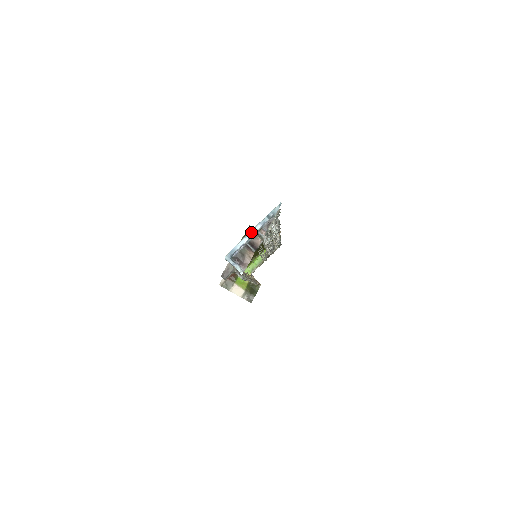
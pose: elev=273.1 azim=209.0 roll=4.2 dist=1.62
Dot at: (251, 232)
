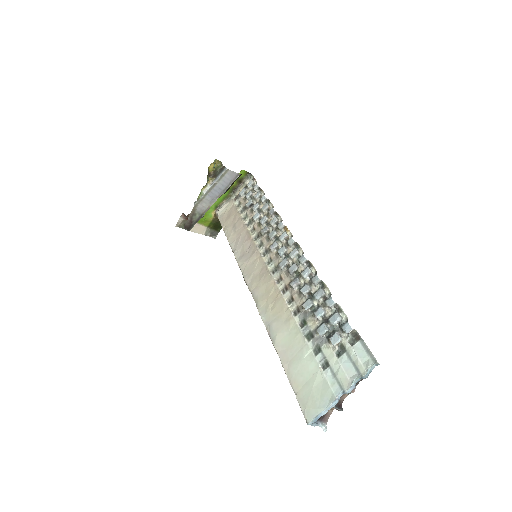
Dot at: (339, 394)
